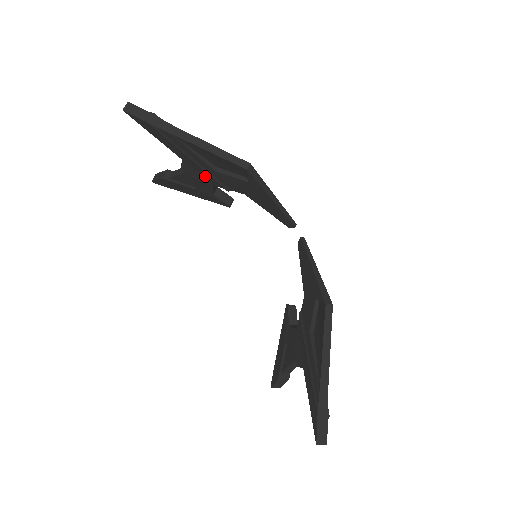
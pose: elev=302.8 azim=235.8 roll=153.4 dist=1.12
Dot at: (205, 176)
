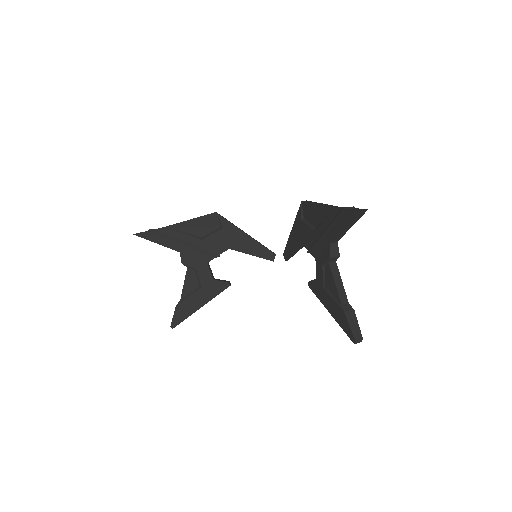
Dot at: (199, 256)
